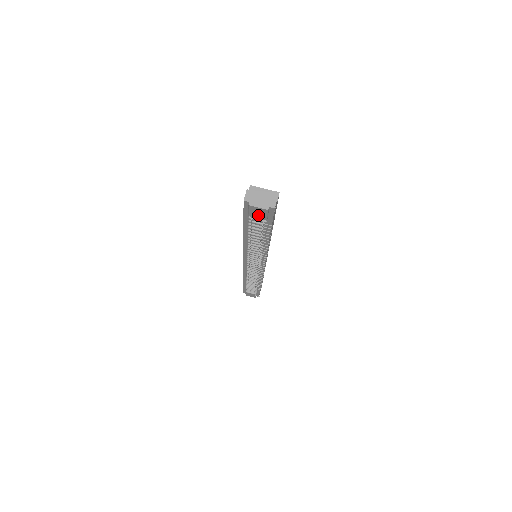
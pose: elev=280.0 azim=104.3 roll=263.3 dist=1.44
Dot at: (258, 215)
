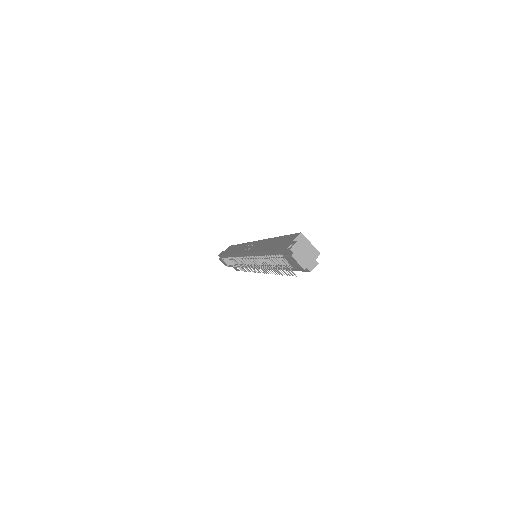
Dot at: (292, 263)
